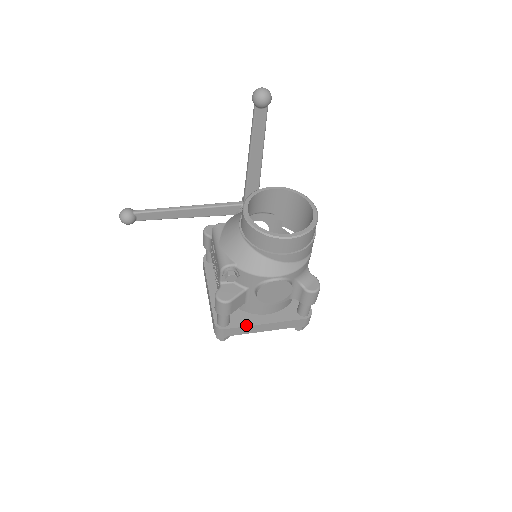
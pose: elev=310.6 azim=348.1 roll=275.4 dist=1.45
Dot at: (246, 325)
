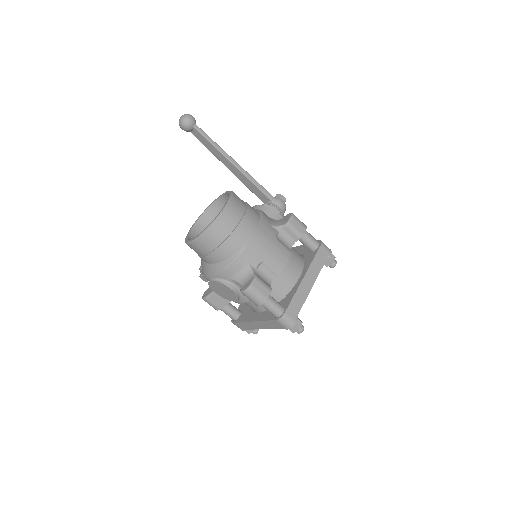
Dot at: (243, 321)
